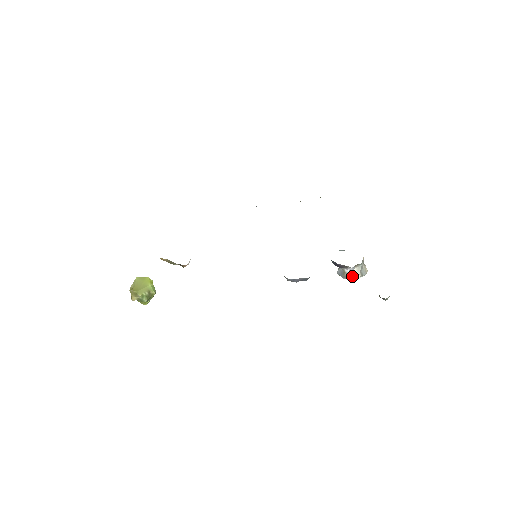
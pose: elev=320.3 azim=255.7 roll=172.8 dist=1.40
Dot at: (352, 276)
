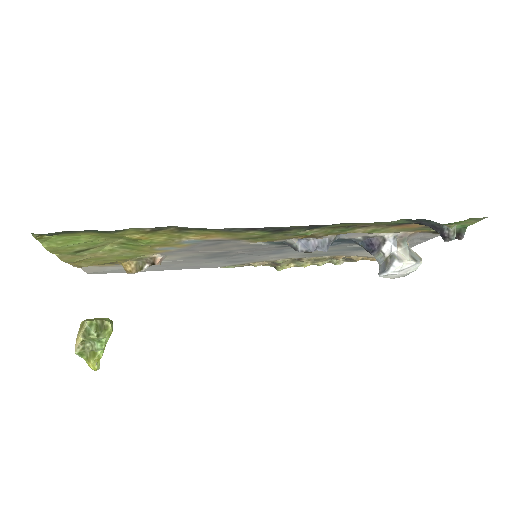
Dot at: (398, 257)
